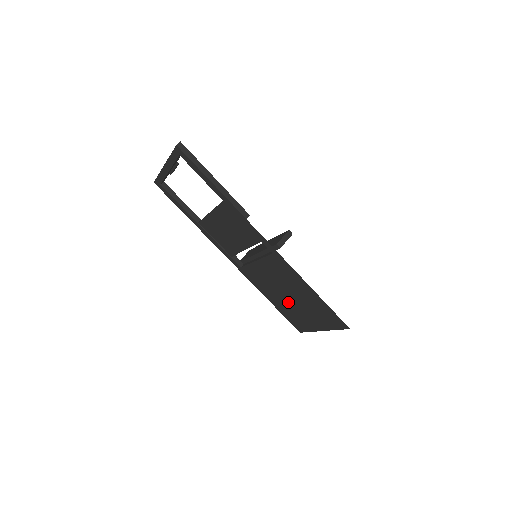
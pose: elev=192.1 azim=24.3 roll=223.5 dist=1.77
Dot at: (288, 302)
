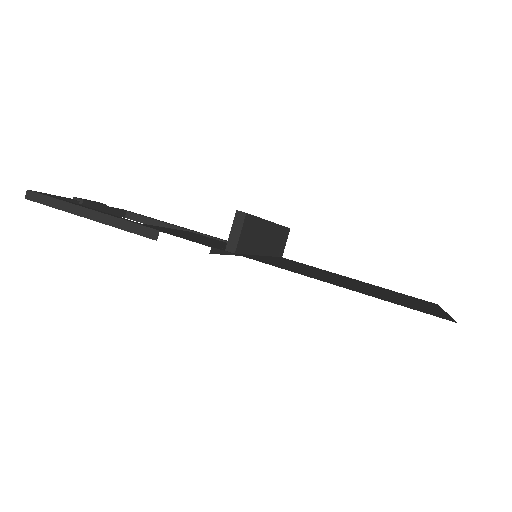
Dot at: occluded
